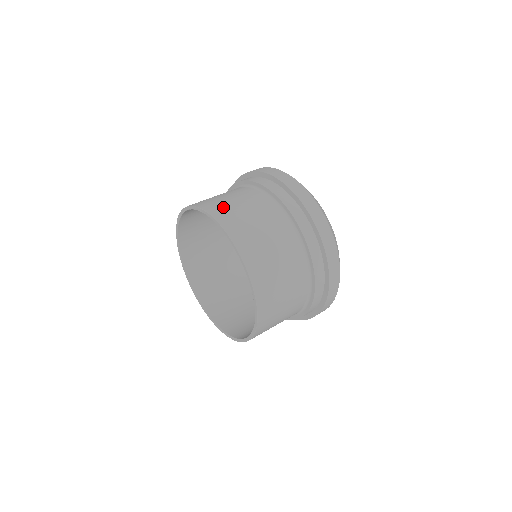
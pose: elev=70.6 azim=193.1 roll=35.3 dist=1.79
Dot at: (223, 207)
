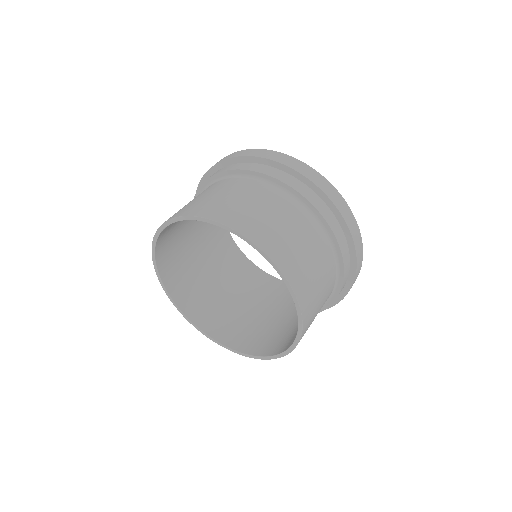
Dot at: (293, 259)
